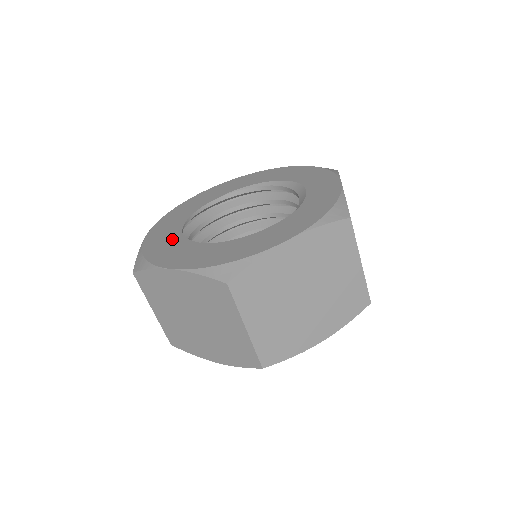
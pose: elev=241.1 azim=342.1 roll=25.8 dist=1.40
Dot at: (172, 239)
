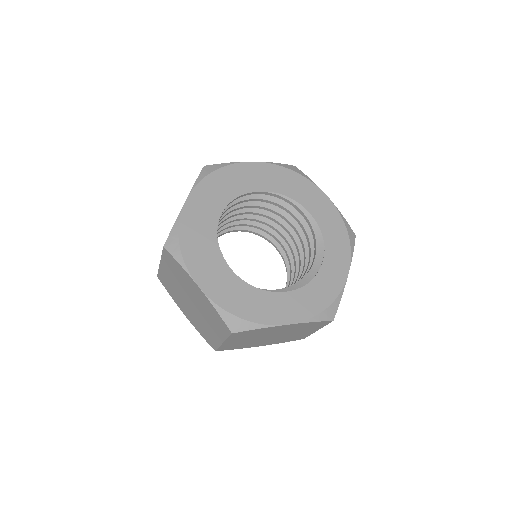
Dot at: (207, 234)
